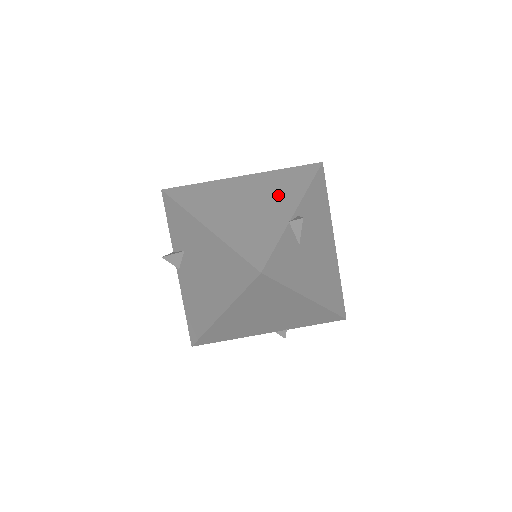
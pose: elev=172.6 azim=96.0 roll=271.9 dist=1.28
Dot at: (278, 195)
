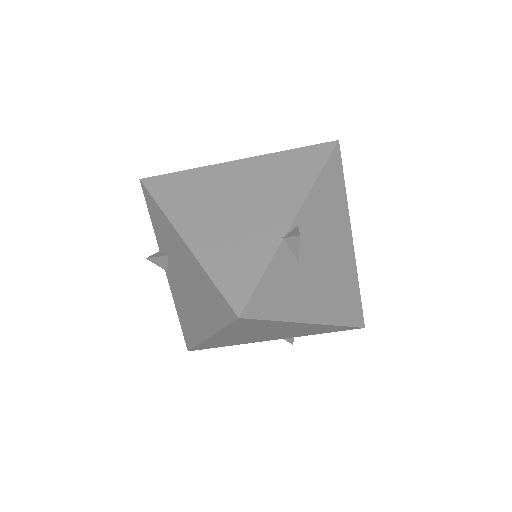
Dot at: (275, 193)
